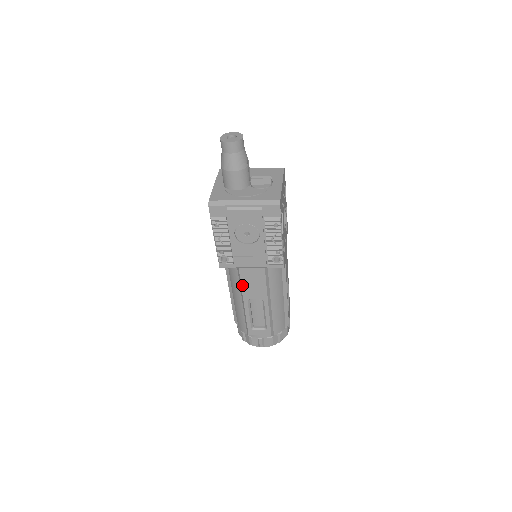
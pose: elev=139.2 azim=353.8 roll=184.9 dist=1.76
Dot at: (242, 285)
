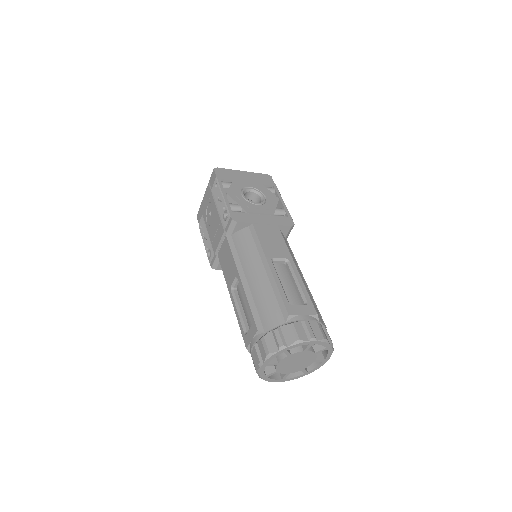
Dot at: (224, 273)
